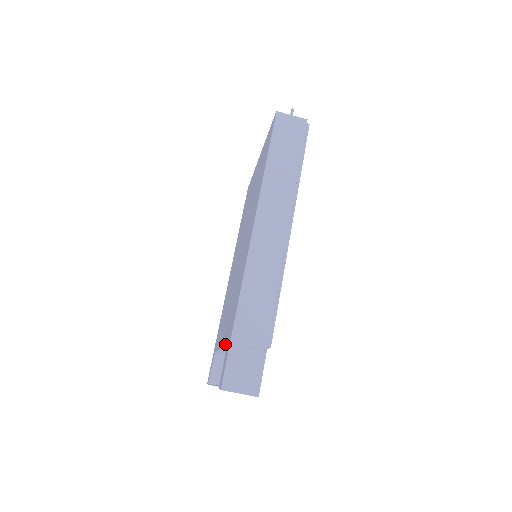
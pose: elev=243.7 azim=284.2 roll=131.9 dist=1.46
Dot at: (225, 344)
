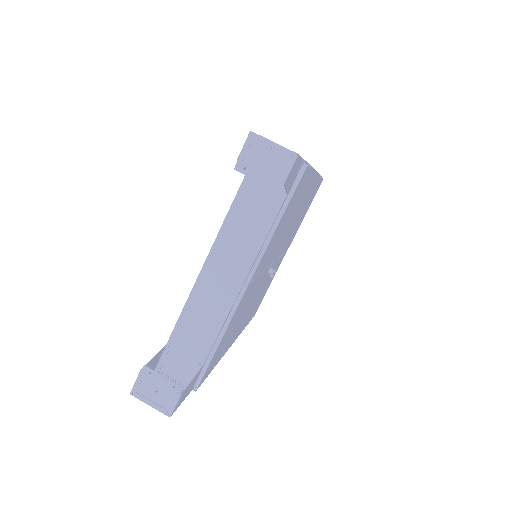
Dot at: (236, 194)
